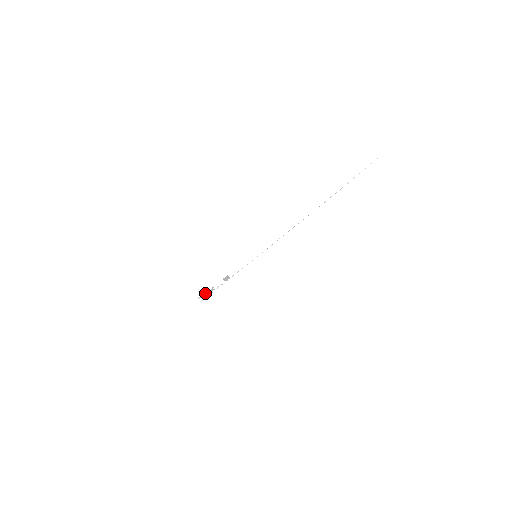
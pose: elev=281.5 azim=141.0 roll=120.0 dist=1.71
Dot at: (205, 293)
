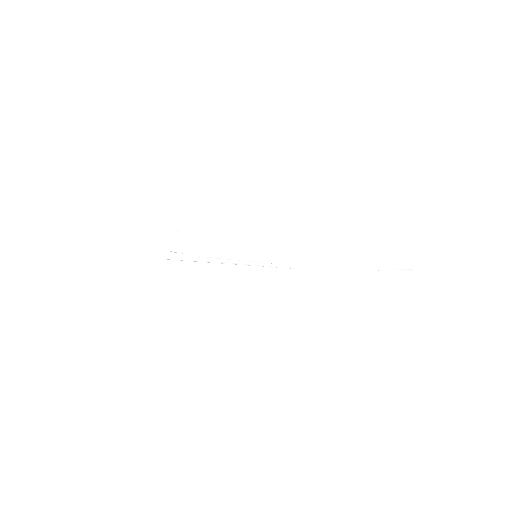
Dot at: (184, 231)
